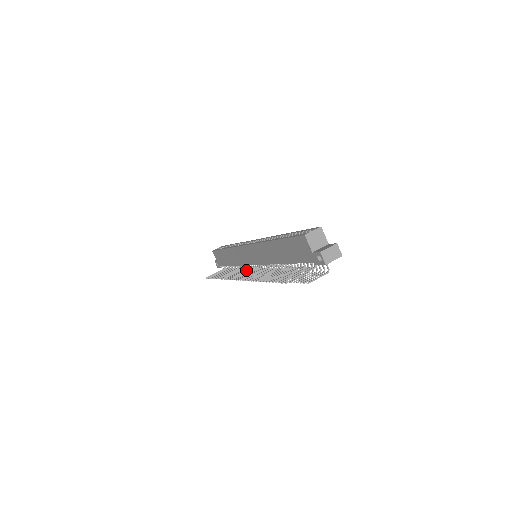
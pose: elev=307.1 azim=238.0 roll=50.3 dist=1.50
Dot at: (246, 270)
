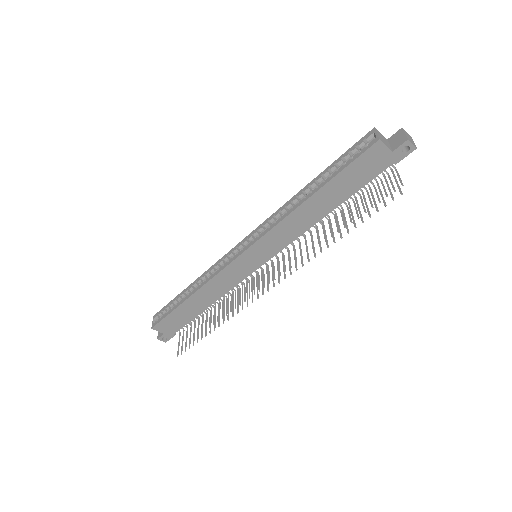
Dot at: (251, 282)
